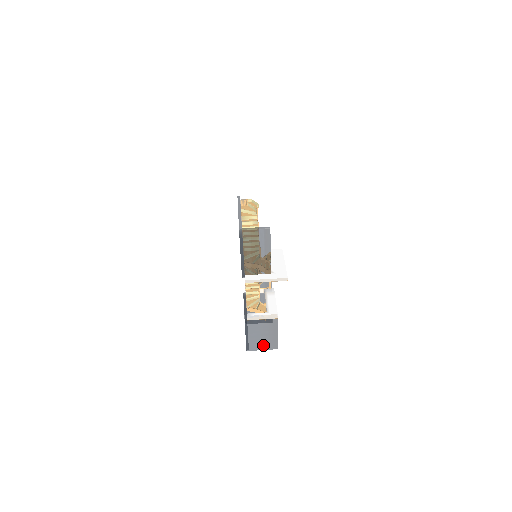
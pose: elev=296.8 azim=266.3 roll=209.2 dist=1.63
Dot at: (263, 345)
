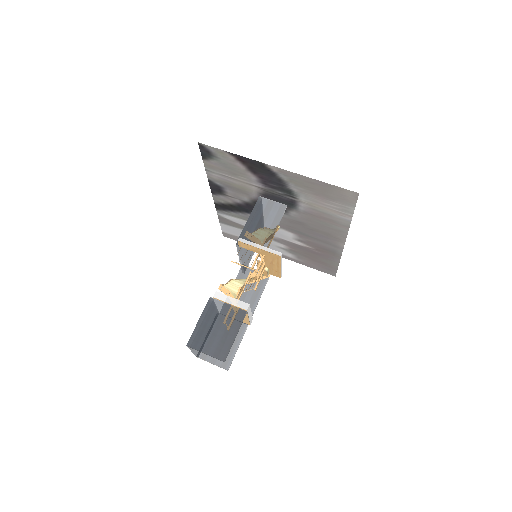
Dot at: (210, 346)
